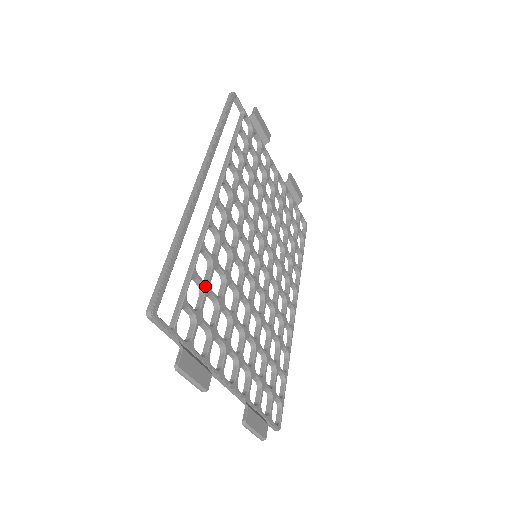
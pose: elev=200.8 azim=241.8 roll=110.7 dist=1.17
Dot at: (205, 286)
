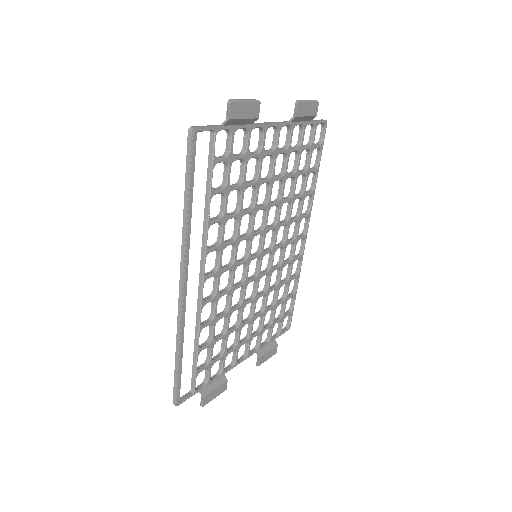
Dot at: (210, 346)
